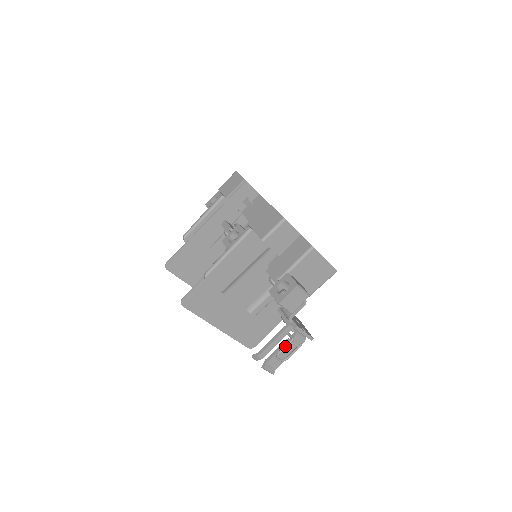
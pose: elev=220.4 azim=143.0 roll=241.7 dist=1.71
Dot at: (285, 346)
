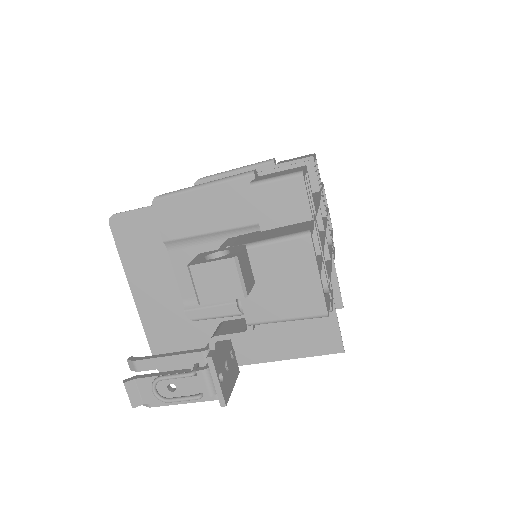
Dot at: (174, 374)
